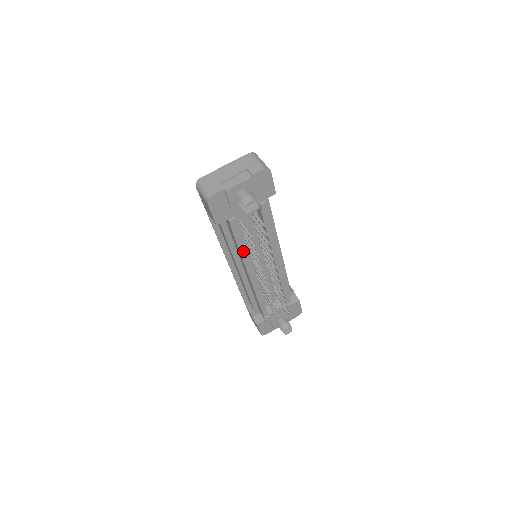
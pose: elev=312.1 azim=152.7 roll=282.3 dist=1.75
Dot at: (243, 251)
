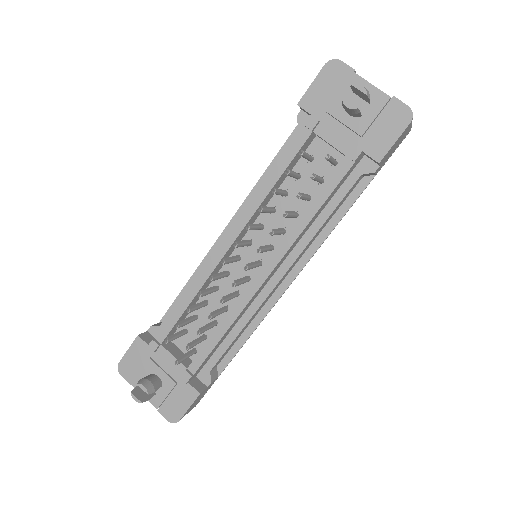
Dot at: (267, 188)
